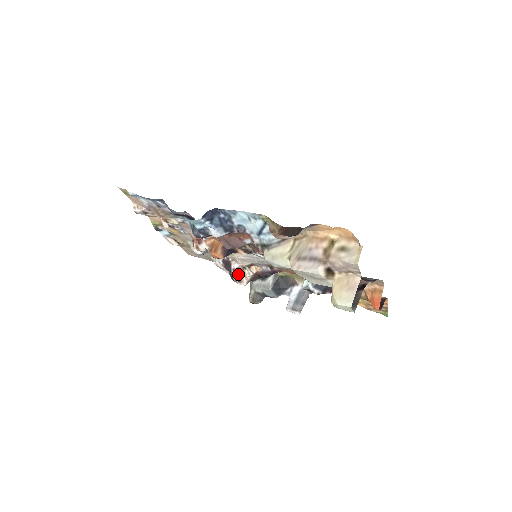
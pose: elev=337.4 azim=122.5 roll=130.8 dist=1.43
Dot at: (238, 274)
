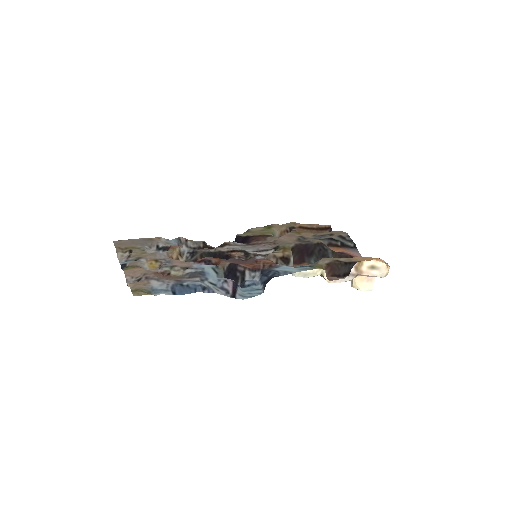
Dot at: occluded
